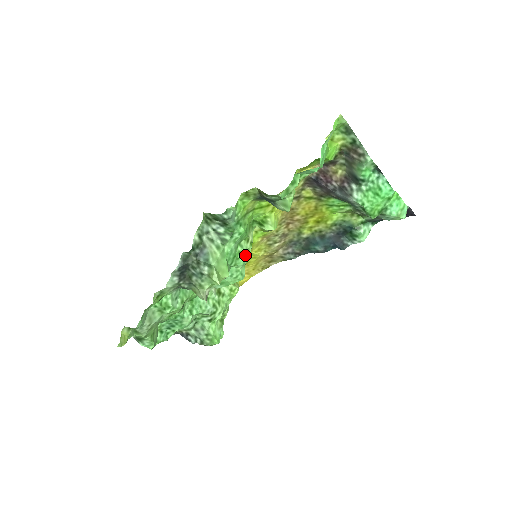
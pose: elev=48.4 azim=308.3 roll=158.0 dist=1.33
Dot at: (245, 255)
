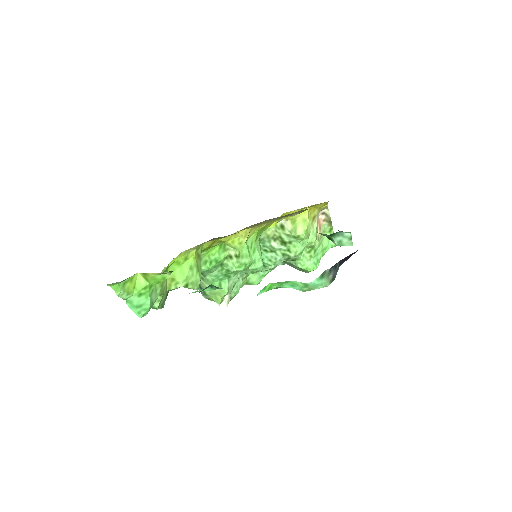
Dot at: (234, 271)
